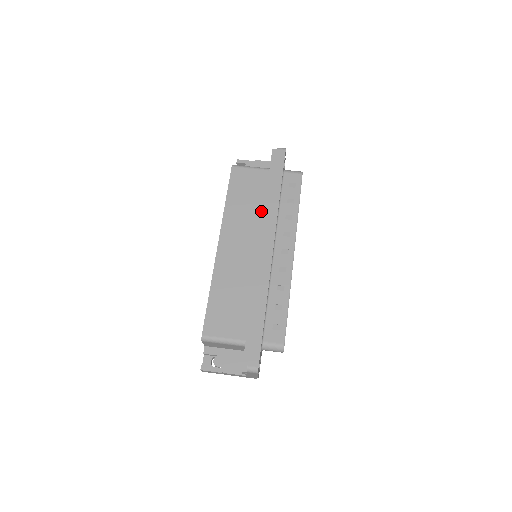
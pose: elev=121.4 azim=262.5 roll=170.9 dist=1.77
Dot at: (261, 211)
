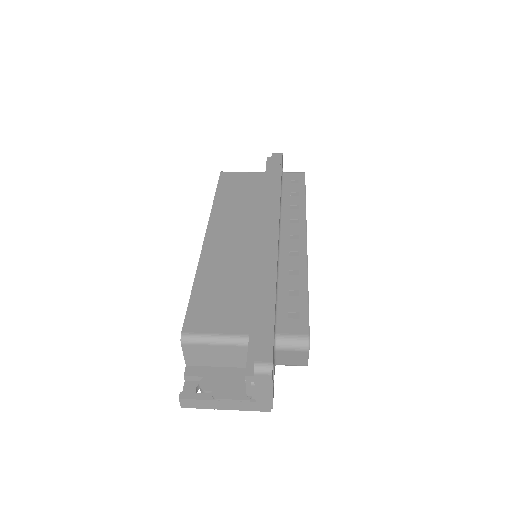
Dot at: (259, 204)
